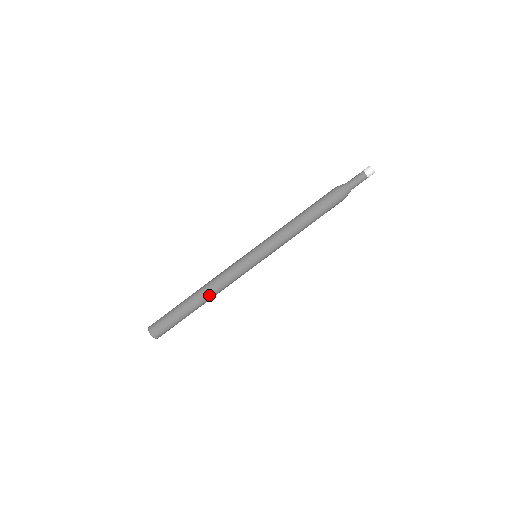
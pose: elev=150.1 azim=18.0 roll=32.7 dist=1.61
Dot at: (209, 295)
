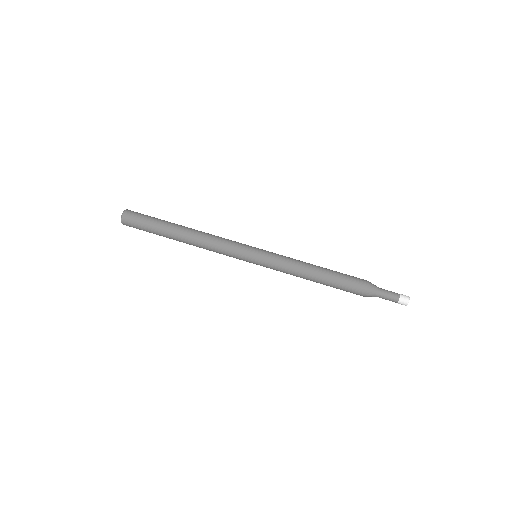
Dot at: (193, 238)
